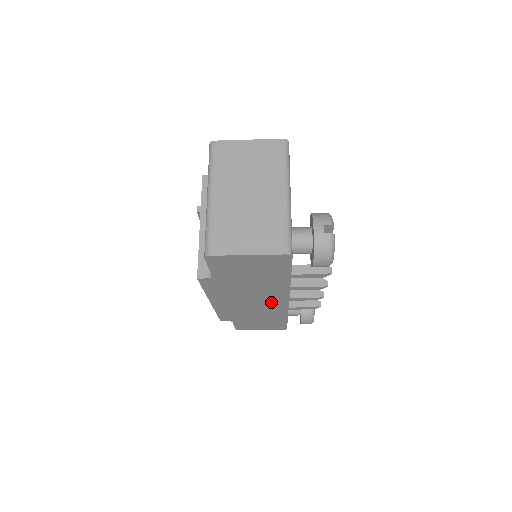
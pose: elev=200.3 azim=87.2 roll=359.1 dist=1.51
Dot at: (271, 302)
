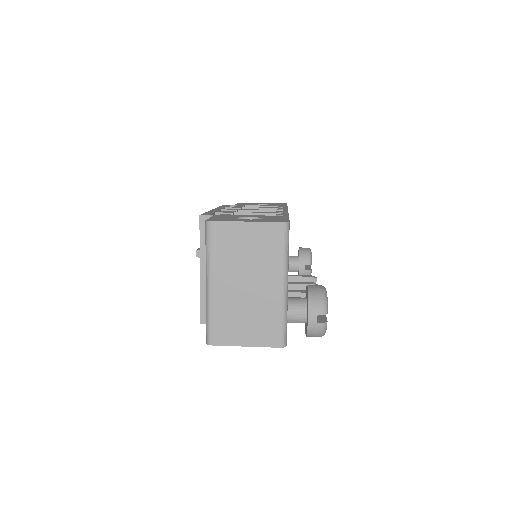
Dot at: occluded
